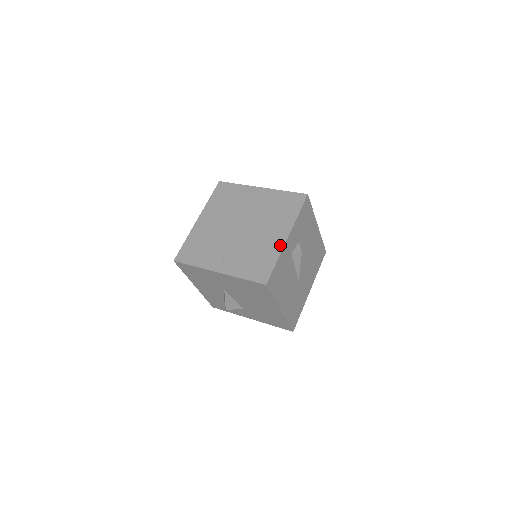
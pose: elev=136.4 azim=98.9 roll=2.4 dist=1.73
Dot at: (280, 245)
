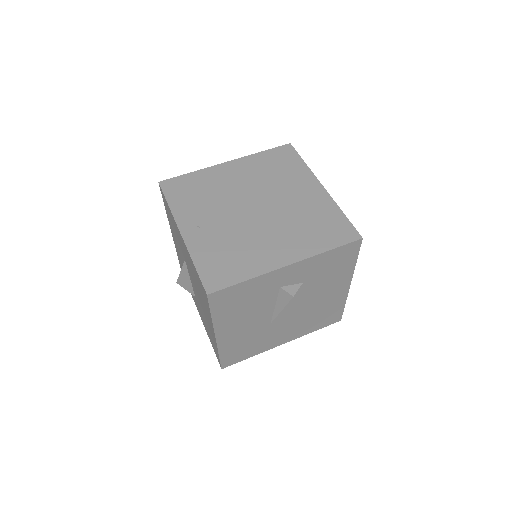
Dot at: (271, 265)
